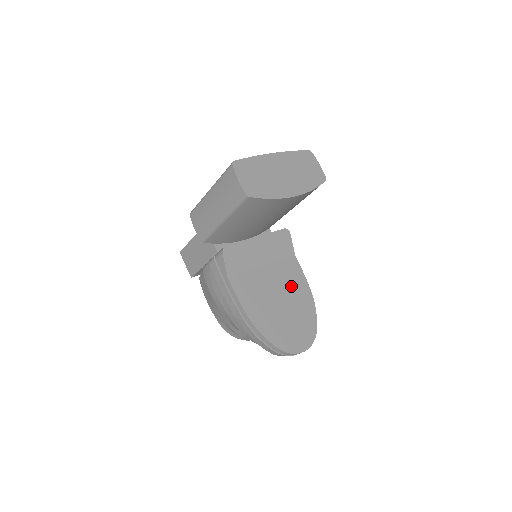
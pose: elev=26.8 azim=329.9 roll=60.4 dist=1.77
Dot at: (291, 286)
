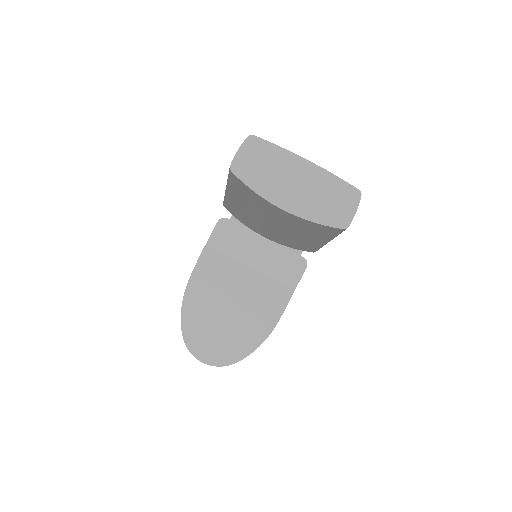
Dot at: (257, 307)
